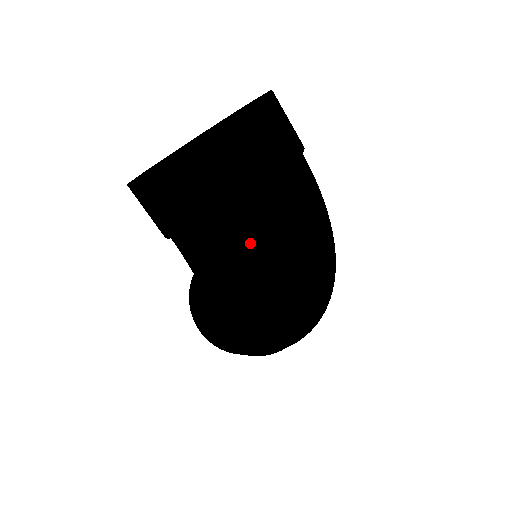
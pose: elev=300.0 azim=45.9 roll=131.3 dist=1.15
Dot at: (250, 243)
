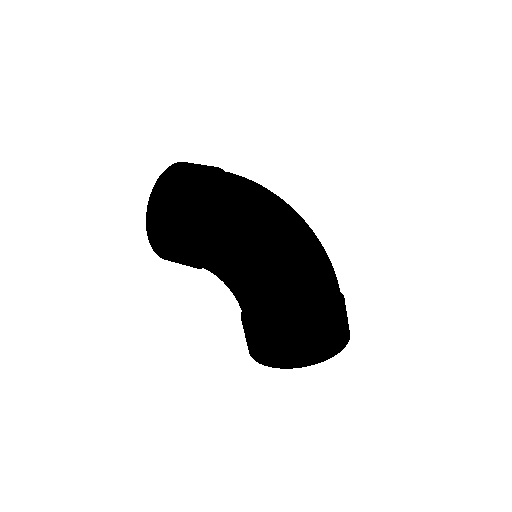
Dot at: (215, 190)
